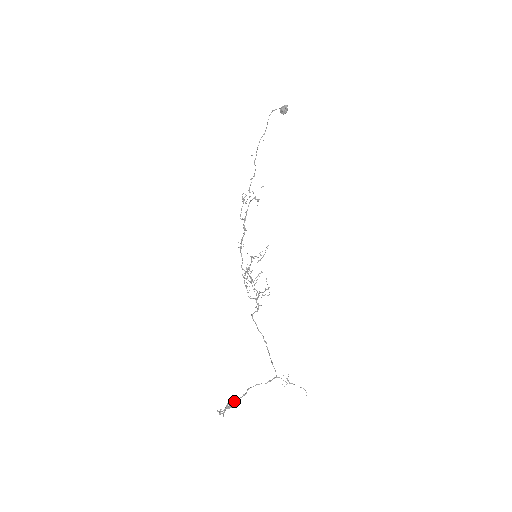
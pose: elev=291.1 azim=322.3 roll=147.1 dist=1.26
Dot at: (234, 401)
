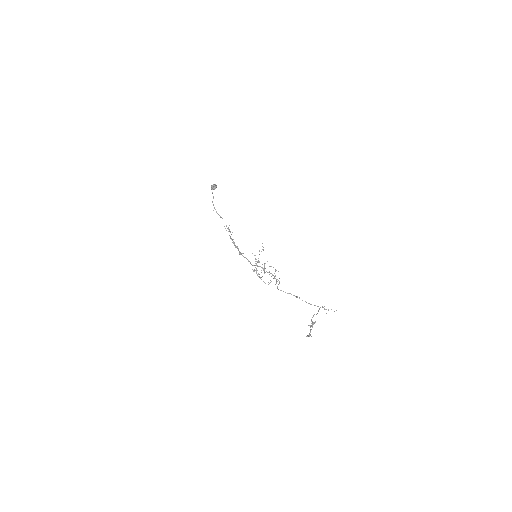
Dot at: occluded
